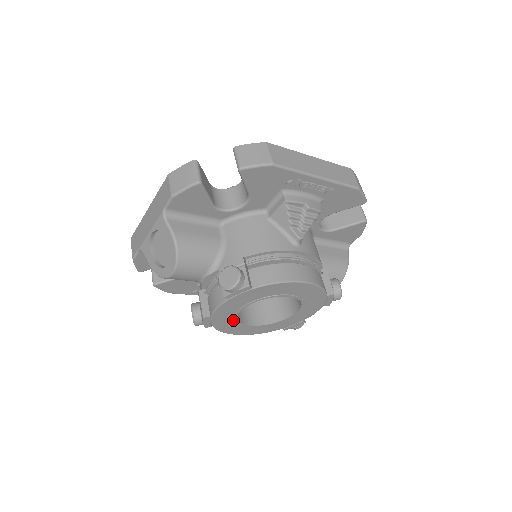
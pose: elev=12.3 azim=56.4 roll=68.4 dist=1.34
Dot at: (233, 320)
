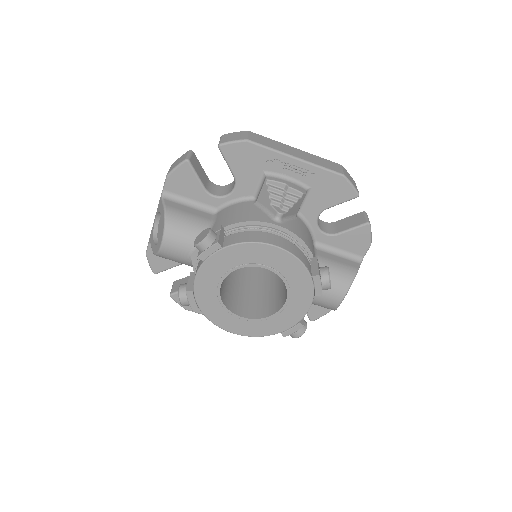
Dot at: (219, 302)
